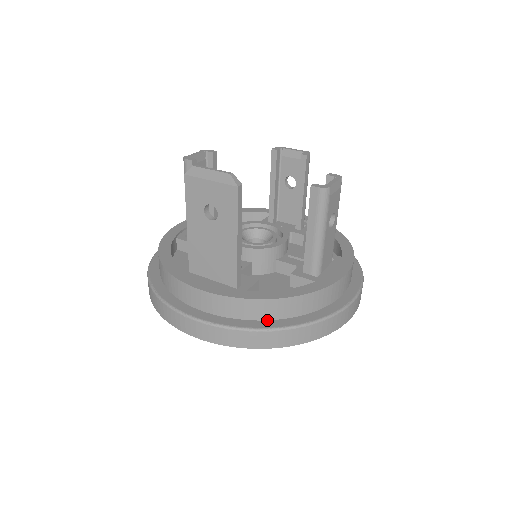
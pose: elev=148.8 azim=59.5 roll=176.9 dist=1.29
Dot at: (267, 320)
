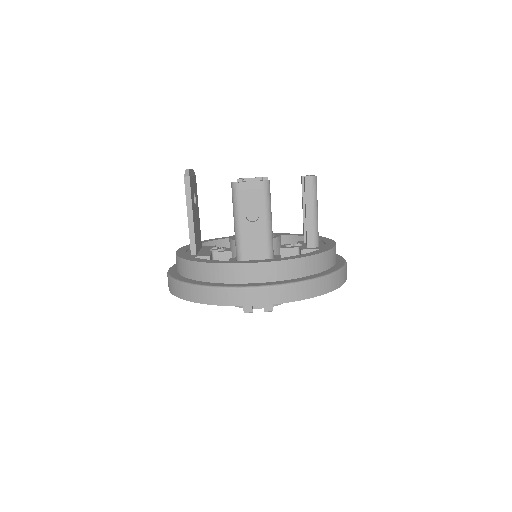
Dot at: (186, 277)
